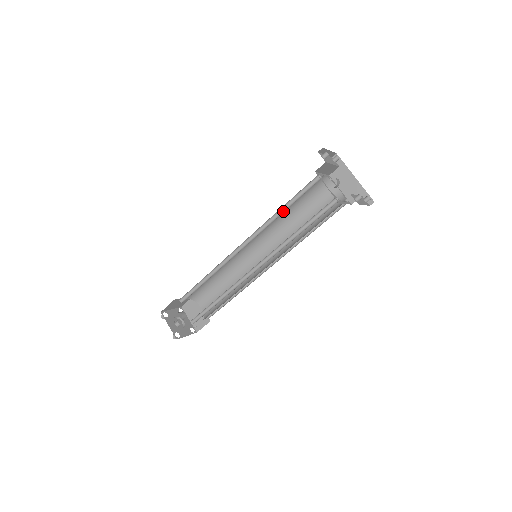
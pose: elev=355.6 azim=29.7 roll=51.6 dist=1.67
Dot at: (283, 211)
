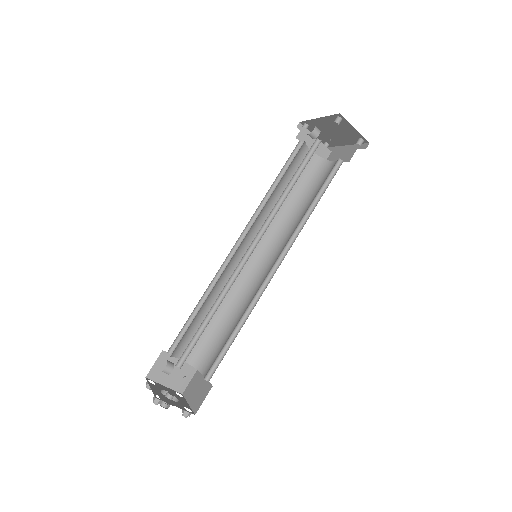
Dot at: (274, 190)
